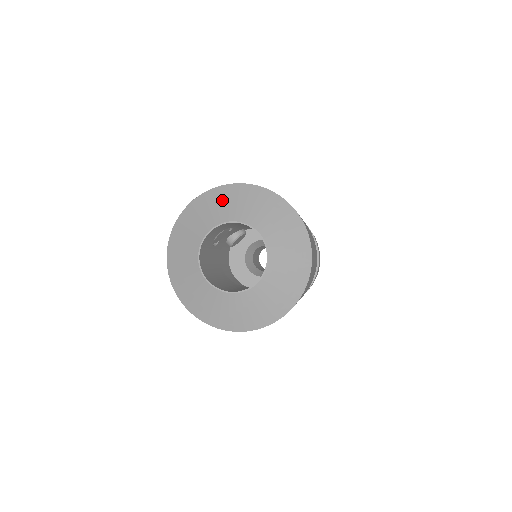
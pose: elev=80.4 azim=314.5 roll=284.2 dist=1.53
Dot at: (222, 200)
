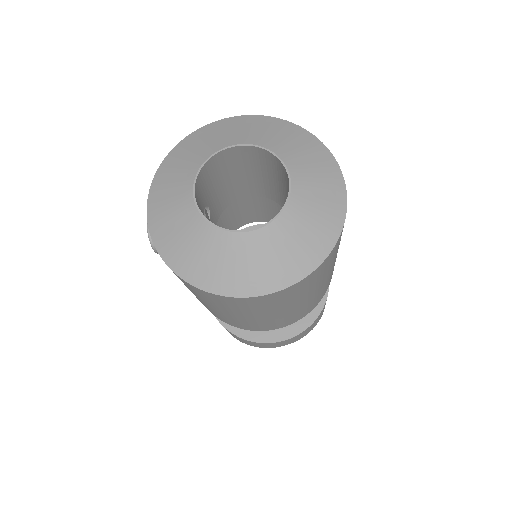
Dot at: (170, 176)
